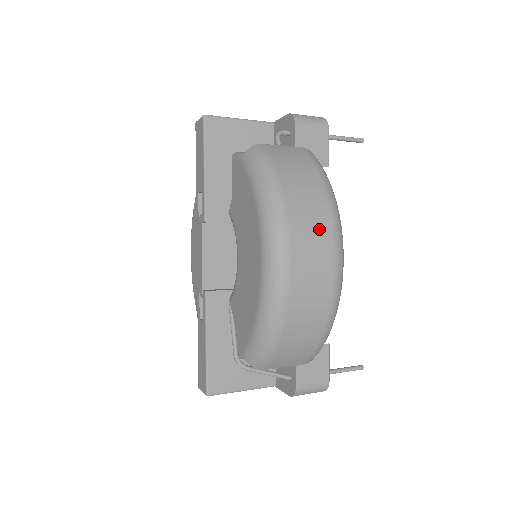
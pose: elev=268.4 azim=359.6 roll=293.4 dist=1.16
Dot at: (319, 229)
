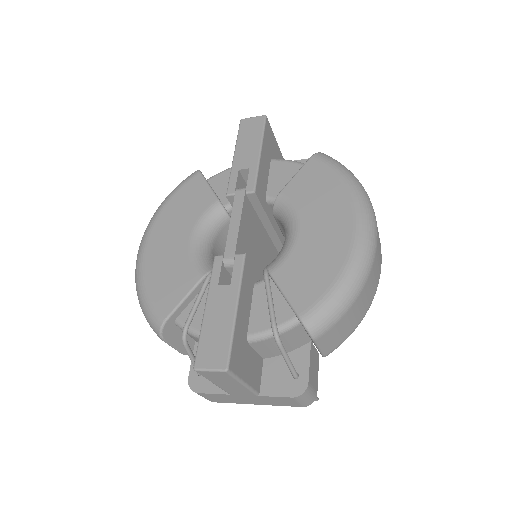
Dot at: occluded
